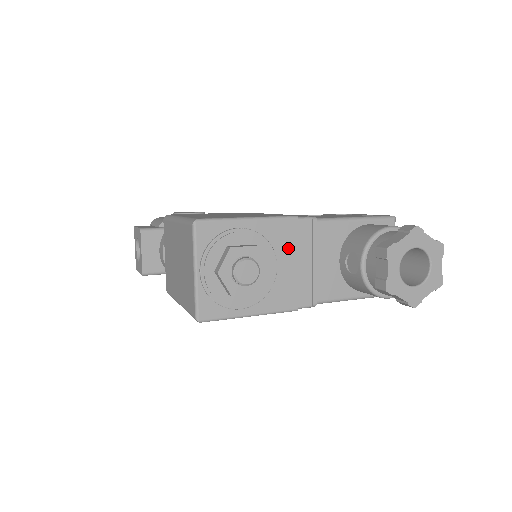
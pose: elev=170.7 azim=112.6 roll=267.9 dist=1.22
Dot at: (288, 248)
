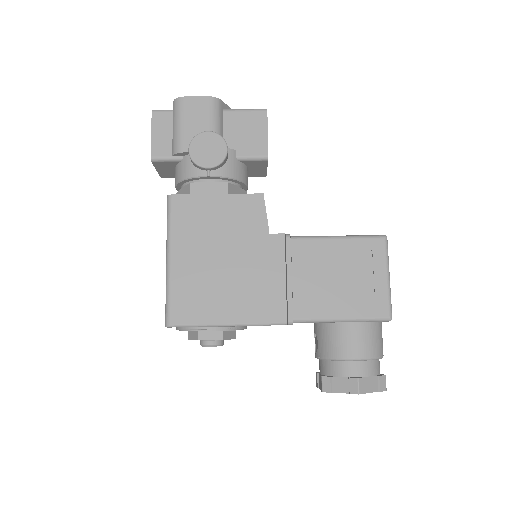
Dot at: occluded
